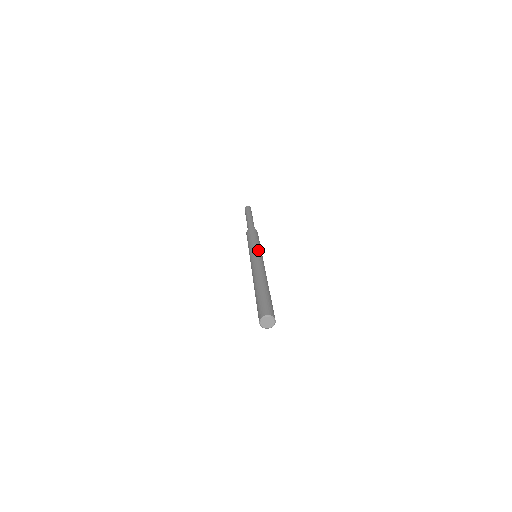
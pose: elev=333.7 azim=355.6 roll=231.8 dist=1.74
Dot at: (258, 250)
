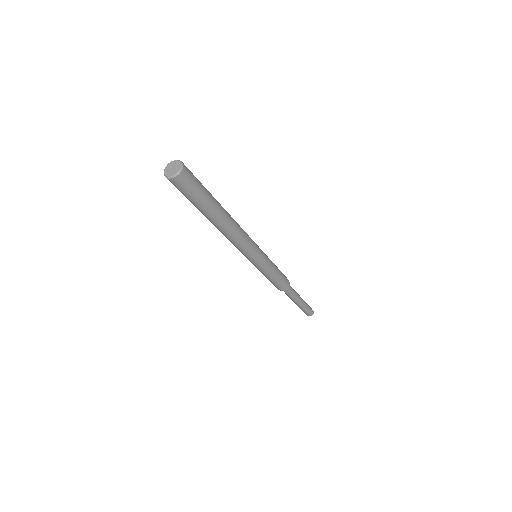
Dot at: (264, 253)
